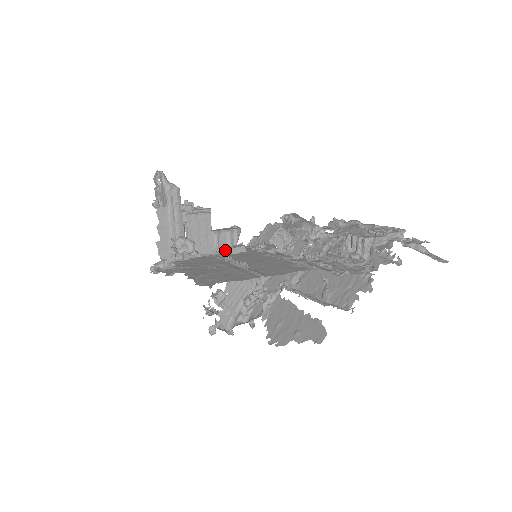
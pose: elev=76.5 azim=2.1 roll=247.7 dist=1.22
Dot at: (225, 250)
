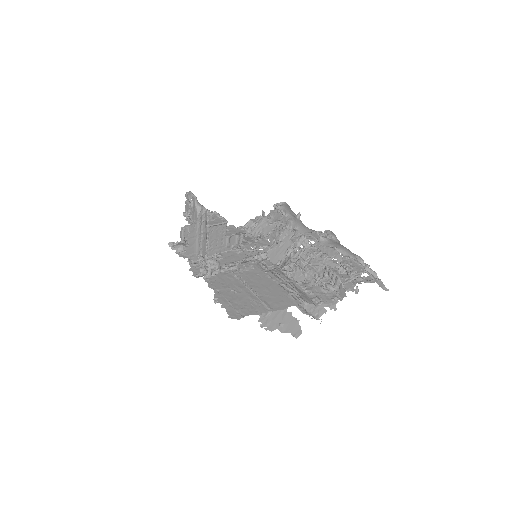
Dot at: (240, 269)
